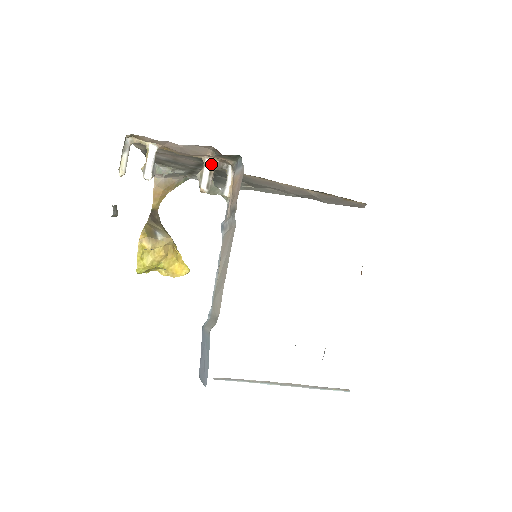
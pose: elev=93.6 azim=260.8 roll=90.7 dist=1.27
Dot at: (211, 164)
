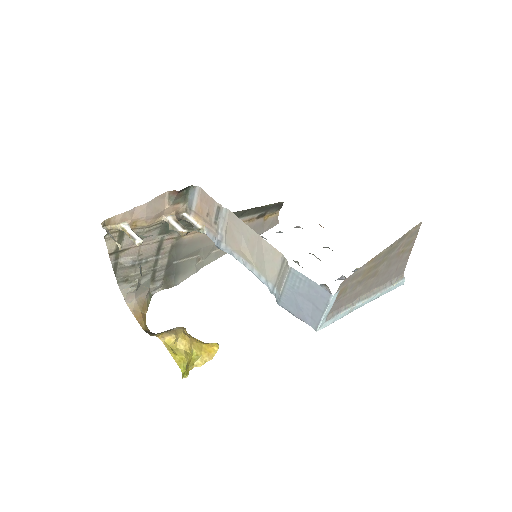
Dot at: (172, 218)
